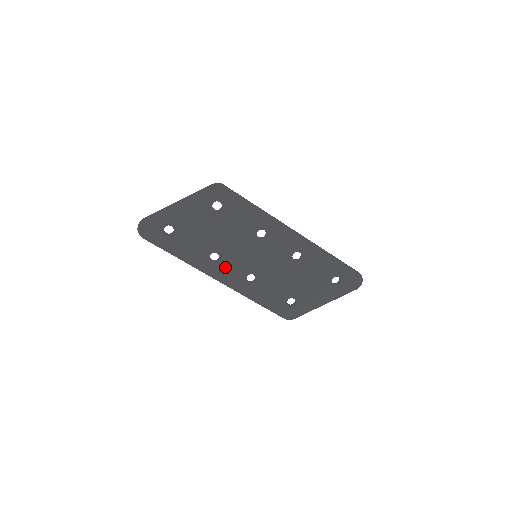
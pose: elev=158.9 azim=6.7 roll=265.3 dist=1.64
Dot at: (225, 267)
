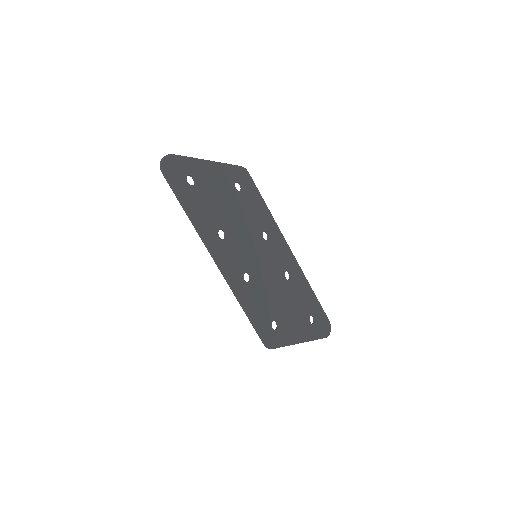
Dot at: (228, 251)
